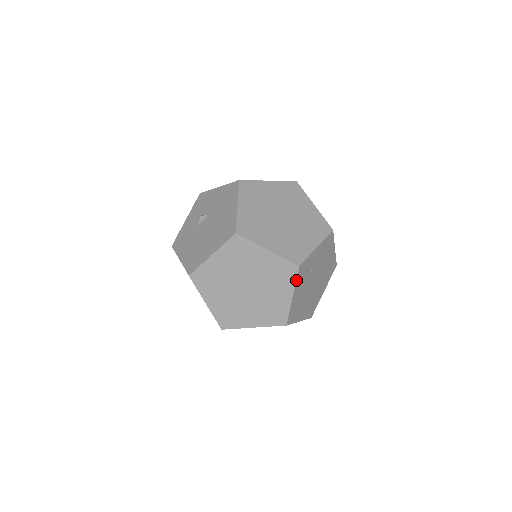
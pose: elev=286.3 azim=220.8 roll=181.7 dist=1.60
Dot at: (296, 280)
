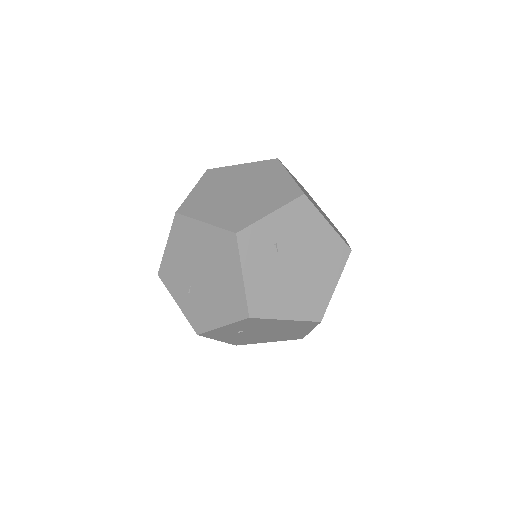
Dot at: (239, 252)
